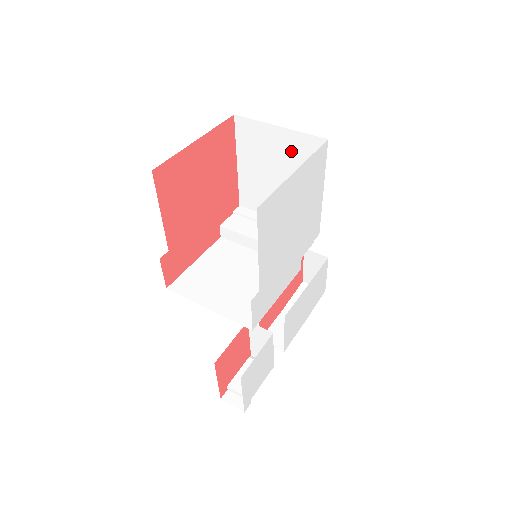
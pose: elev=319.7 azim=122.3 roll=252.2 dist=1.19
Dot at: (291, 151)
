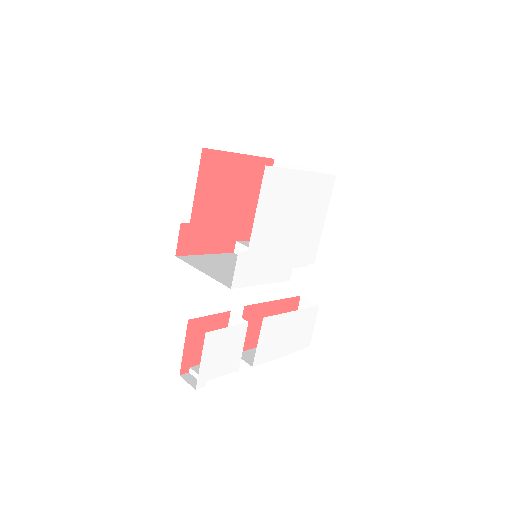
Dot at: occluded
